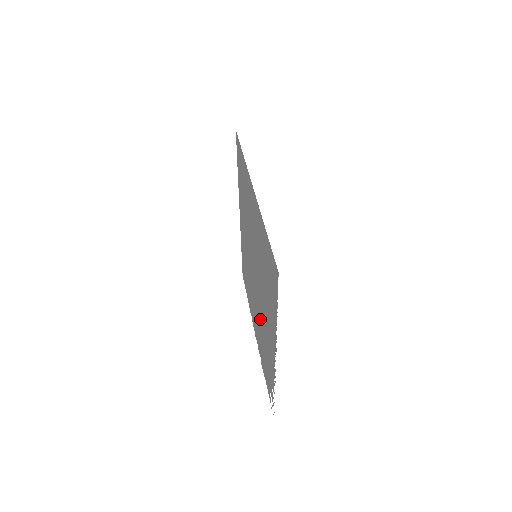
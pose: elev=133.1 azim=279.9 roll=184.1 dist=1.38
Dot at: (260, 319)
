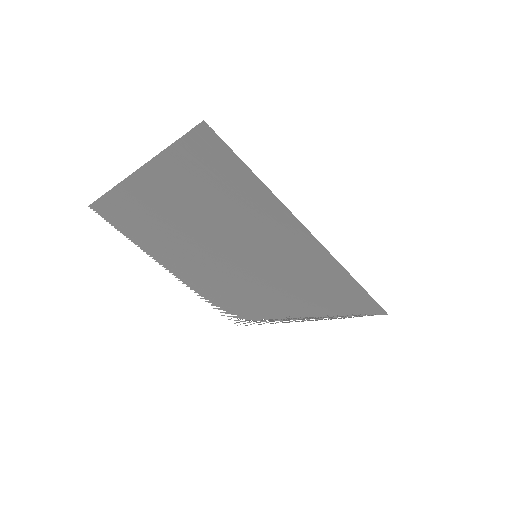
Dot at: (228, 281)
